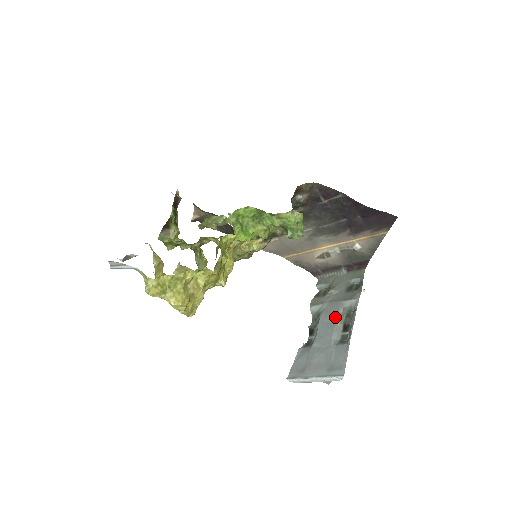
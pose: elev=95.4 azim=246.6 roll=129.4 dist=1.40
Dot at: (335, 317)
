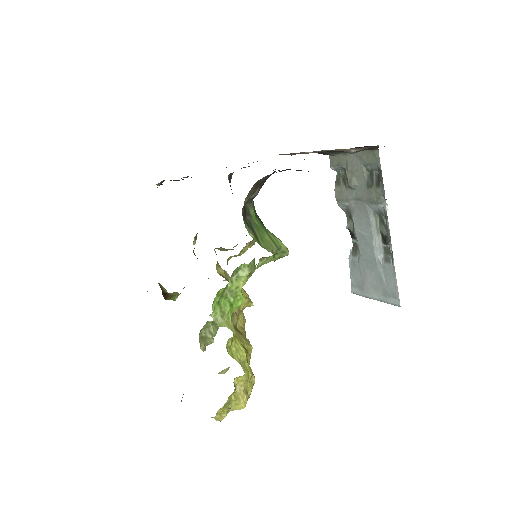
Dot at: (368, 227)
